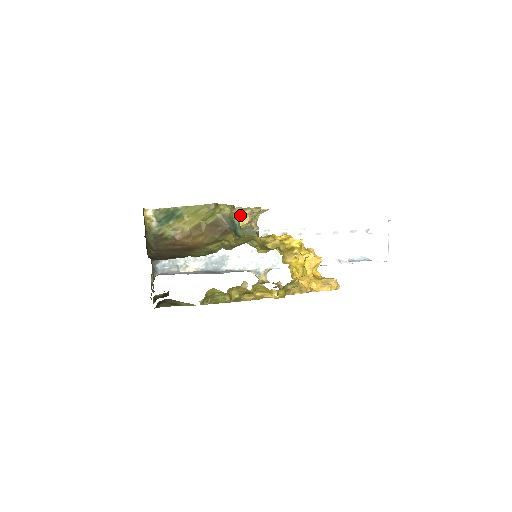
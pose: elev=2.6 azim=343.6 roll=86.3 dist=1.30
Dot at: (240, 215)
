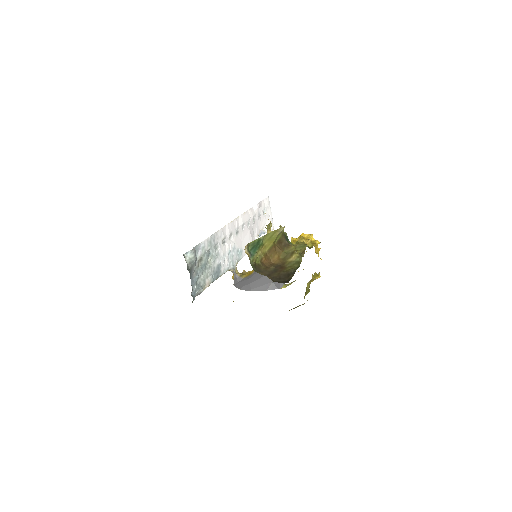
Dot at: (268, 229)
